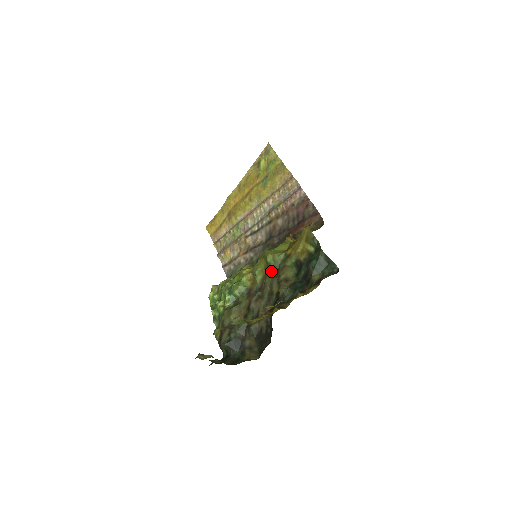
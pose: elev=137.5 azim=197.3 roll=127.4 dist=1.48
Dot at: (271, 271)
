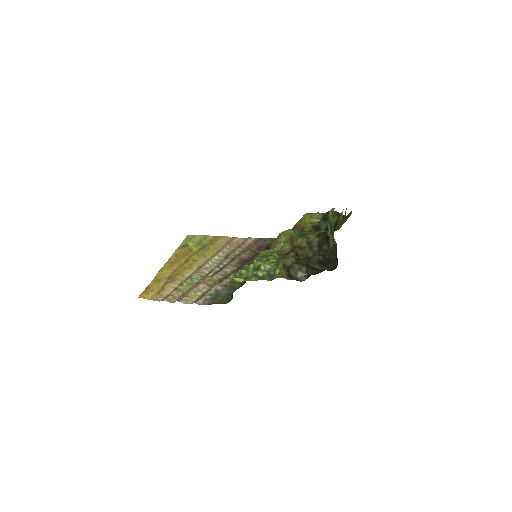
Dot at: (297, 236)
